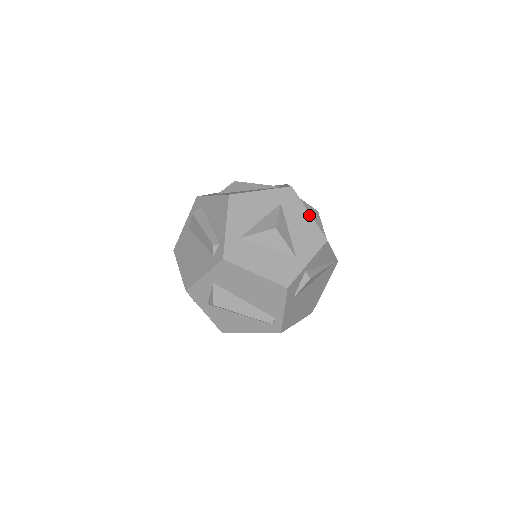
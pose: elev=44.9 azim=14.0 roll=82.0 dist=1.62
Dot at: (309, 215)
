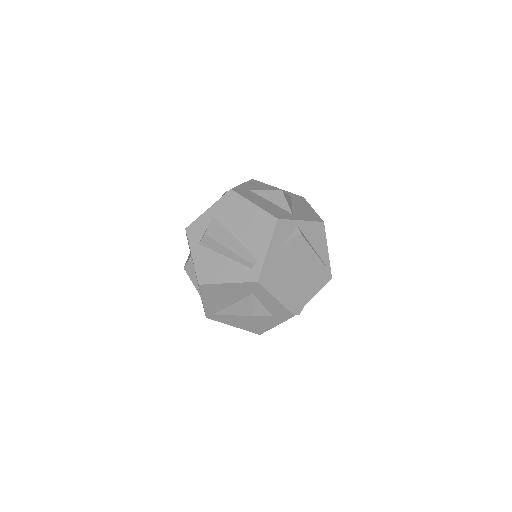
Dot at: (313, 209)
